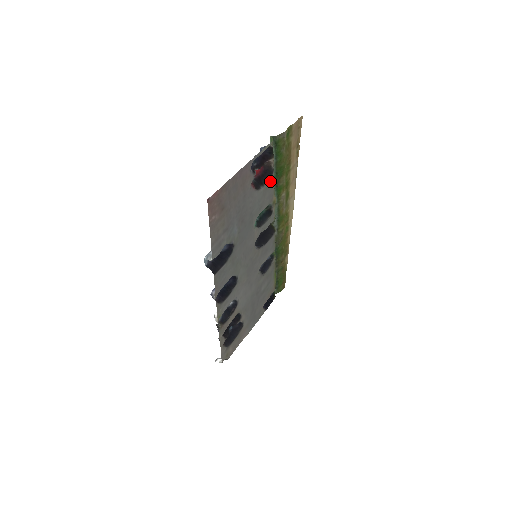
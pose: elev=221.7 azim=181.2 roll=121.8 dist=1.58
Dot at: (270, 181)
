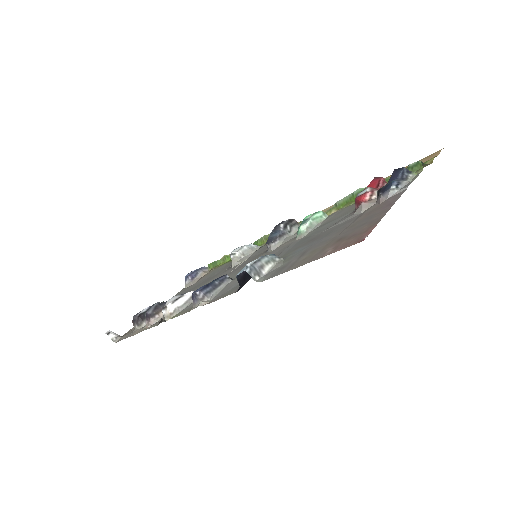
Dot at: occluded
